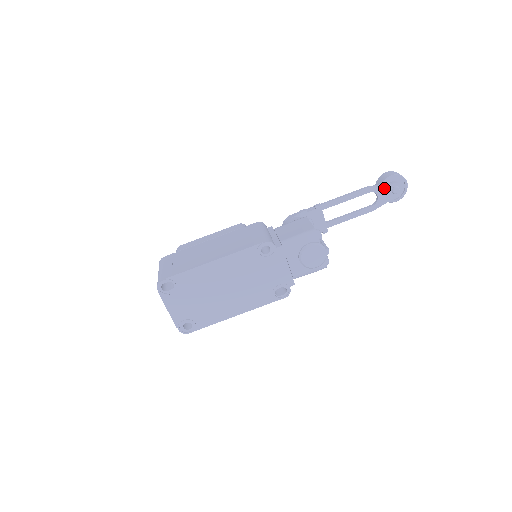
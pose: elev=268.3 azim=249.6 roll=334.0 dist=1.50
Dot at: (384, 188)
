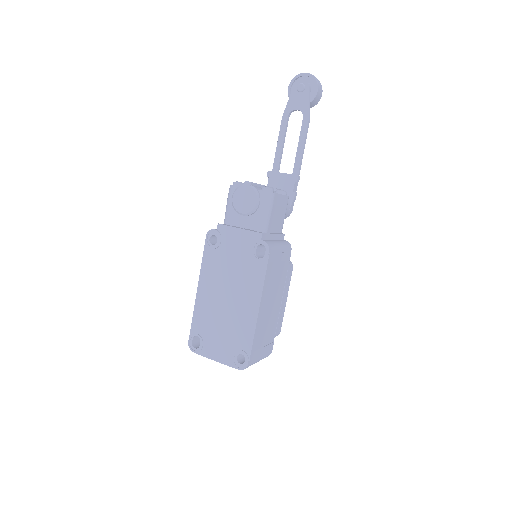
Dot at: (292, 100)
